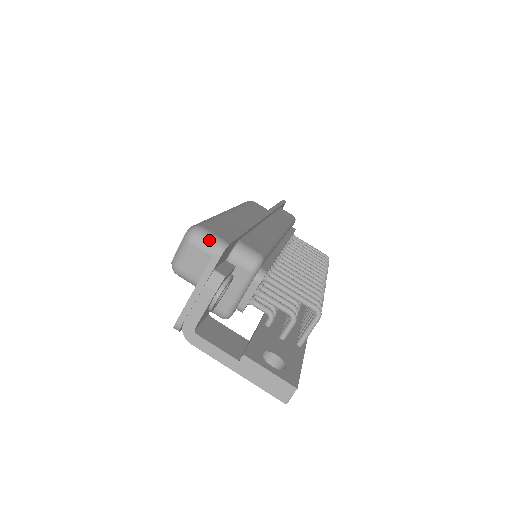
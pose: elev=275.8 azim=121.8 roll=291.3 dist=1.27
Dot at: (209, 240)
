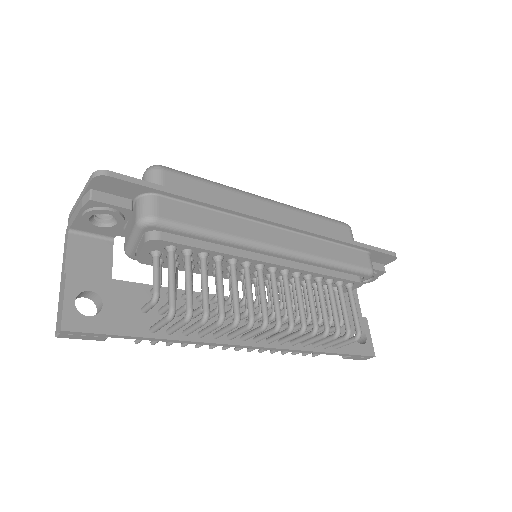
Dot at: (152, 181)
